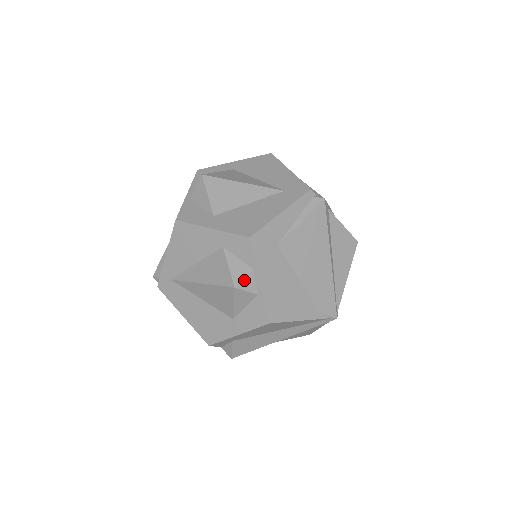
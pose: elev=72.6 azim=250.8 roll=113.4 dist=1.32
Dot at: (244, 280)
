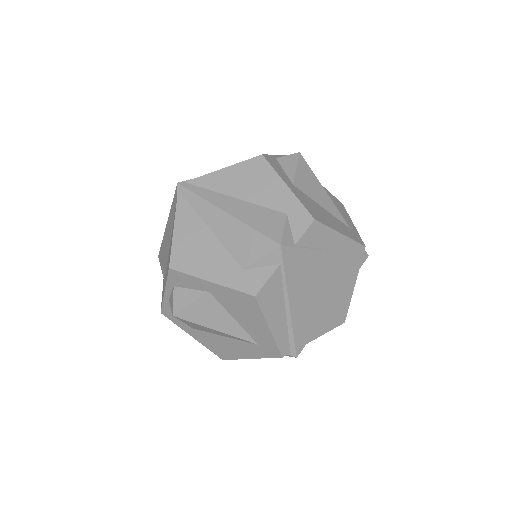
Dot at: occluded
